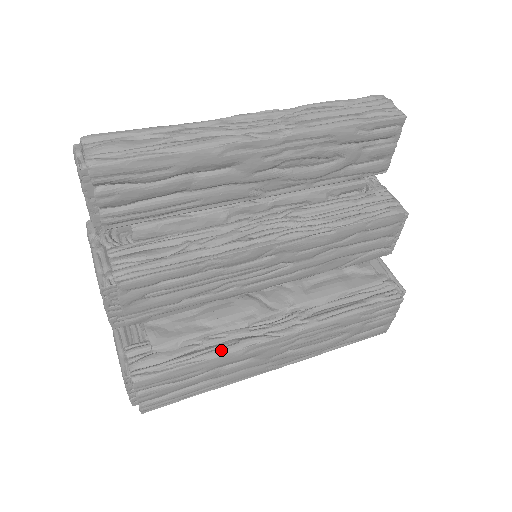
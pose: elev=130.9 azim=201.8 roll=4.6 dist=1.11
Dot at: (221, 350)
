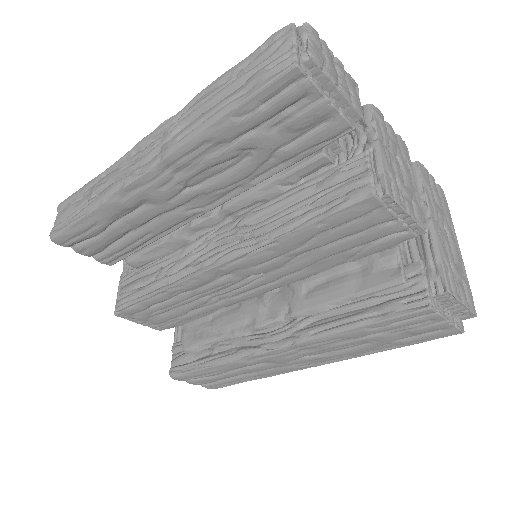
Dot at: (223, 359)
